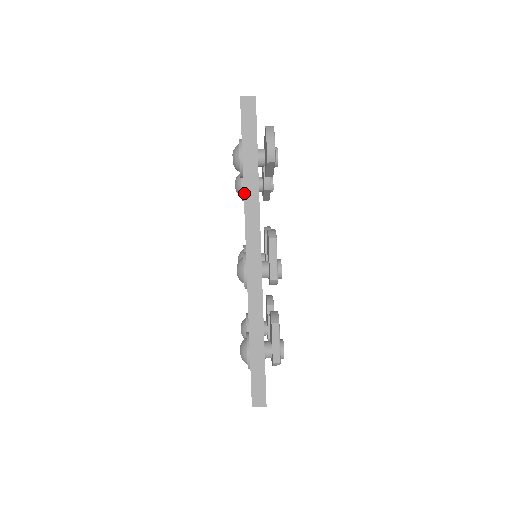
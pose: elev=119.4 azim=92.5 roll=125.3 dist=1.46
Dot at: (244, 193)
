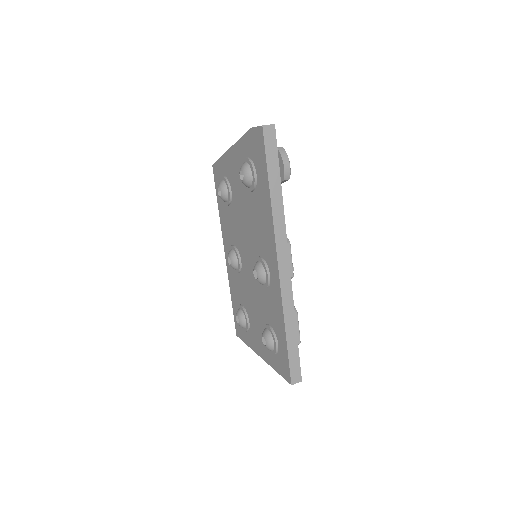
Dot at: (272, 211)
